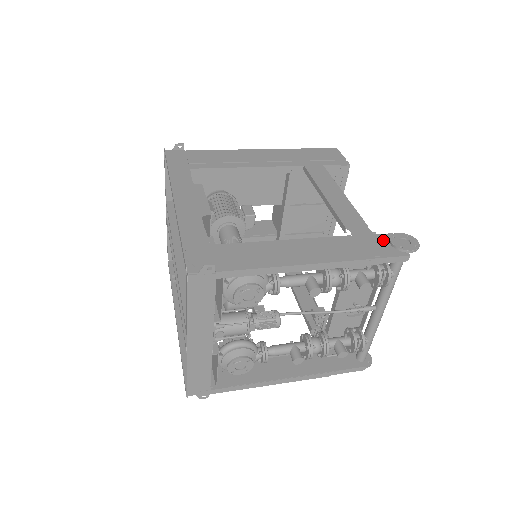
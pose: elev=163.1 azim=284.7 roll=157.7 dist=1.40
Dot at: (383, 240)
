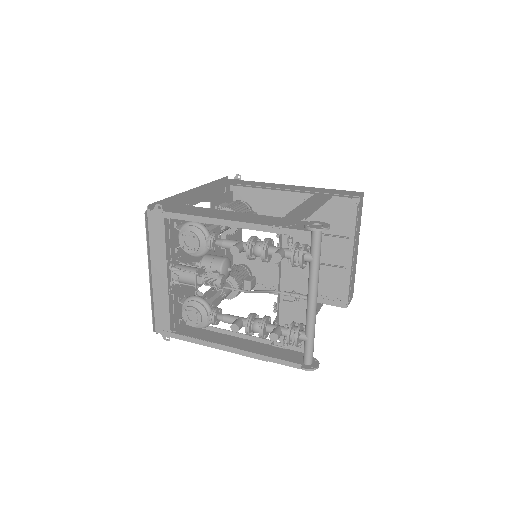
Dot at: (303, 223)
